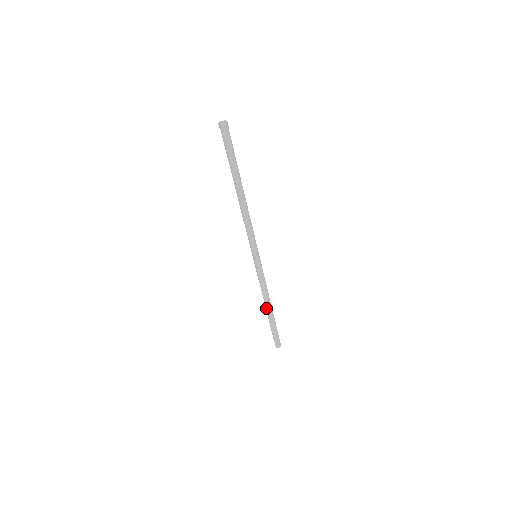
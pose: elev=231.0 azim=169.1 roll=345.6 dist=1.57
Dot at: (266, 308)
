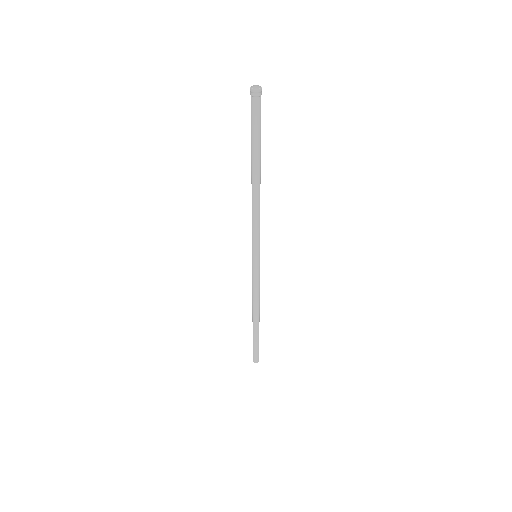
Dot at: (253, 317)
